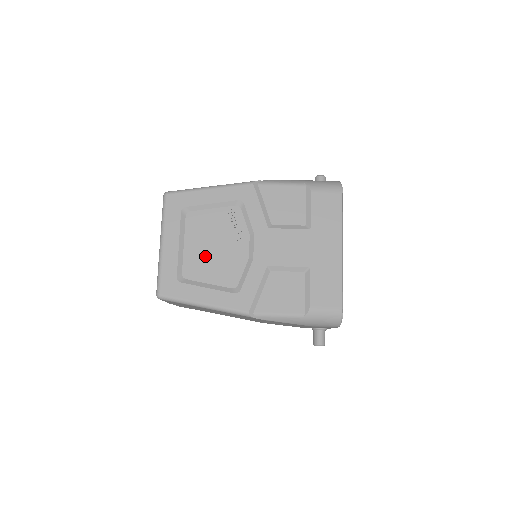
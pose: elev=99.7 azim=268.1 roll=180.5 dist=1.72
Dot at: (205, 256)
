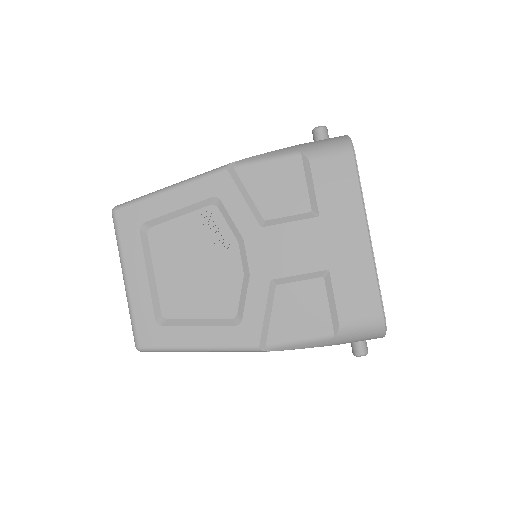
Dot at: (185, 283)
